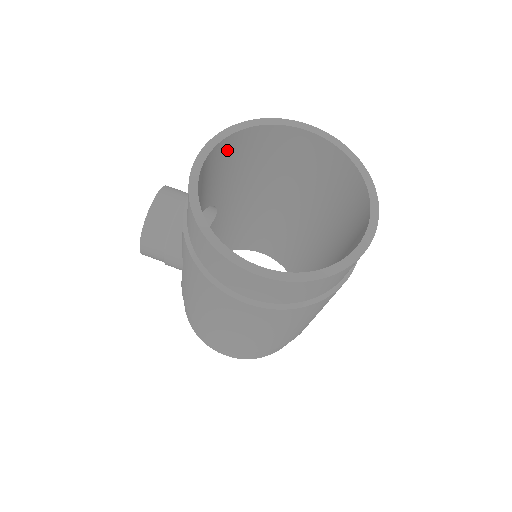
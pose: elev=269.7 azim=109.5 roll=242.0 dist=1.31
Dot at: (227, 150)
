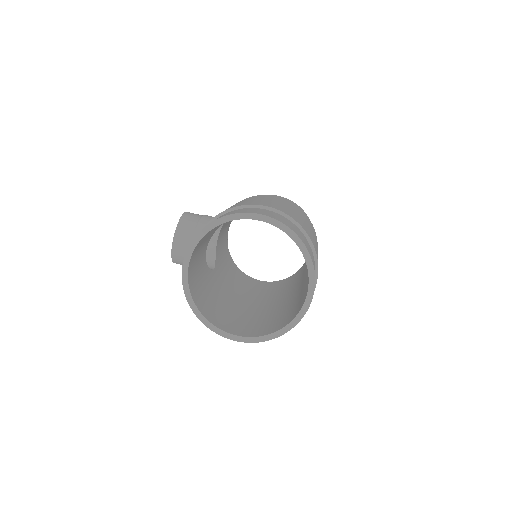
Dot at: occluded
